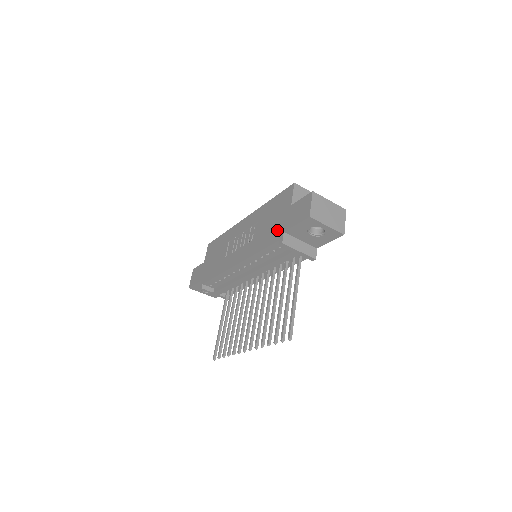
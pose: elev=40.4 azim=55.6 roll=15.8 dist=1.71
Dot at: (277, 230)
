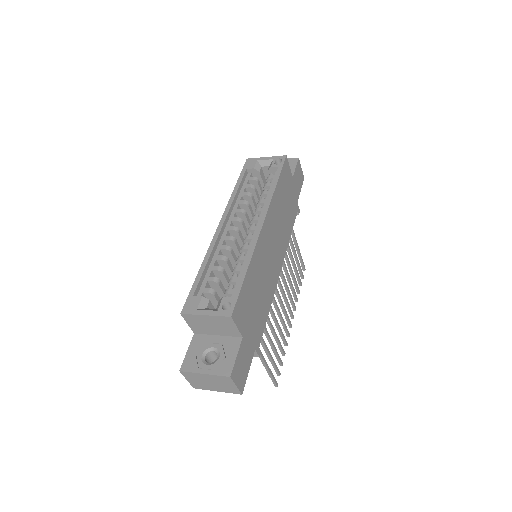
Dot at: occluded
